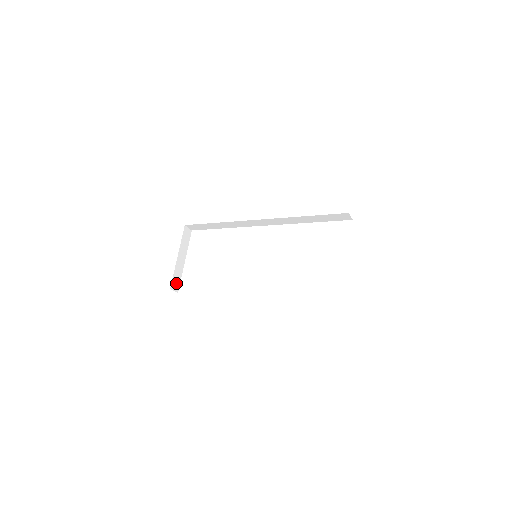
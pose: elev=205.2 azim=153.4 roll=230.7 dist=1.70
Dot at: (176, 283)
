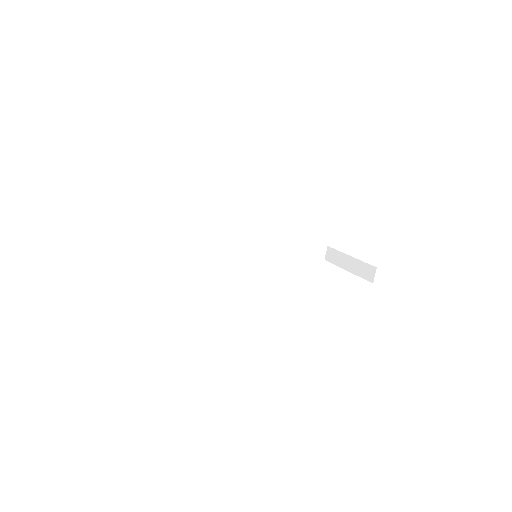
Dot at: occluded
